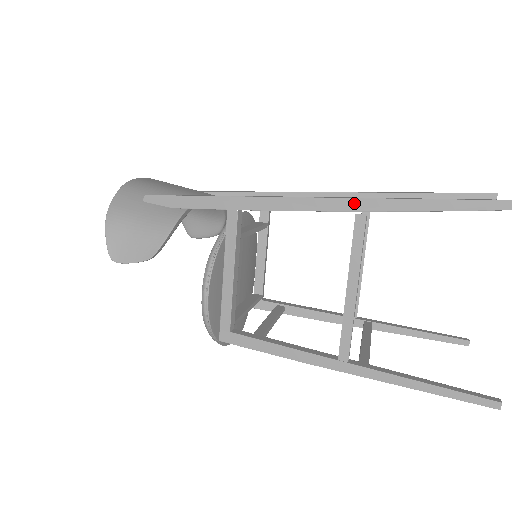
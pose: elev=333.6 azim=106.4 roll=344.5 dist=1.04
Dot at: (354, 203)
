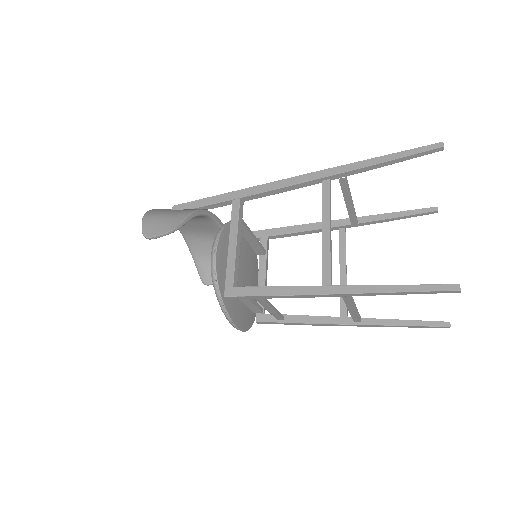
Dot at: (320, 173)
